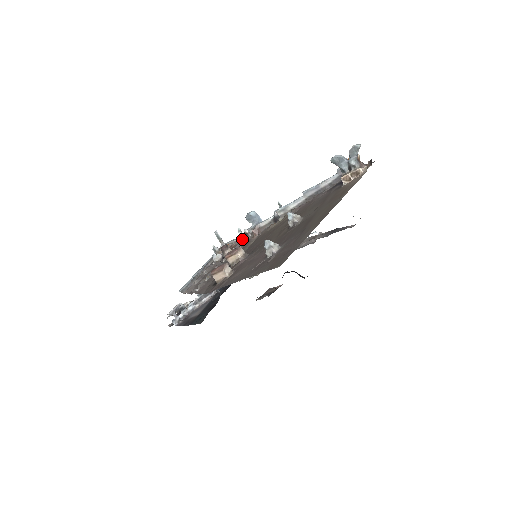
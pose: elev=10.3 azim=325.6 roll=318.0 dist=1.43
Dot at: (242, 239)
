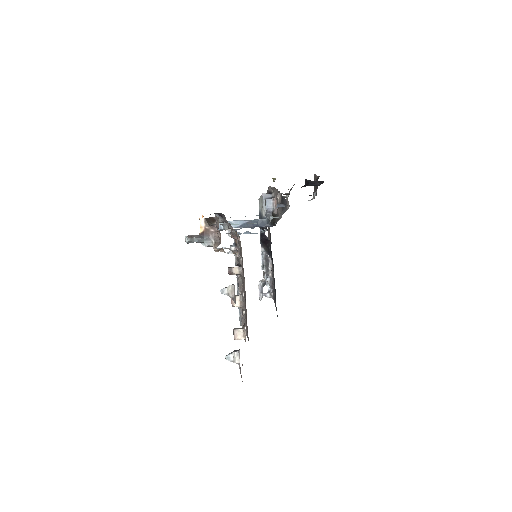
Dot at: occluded
